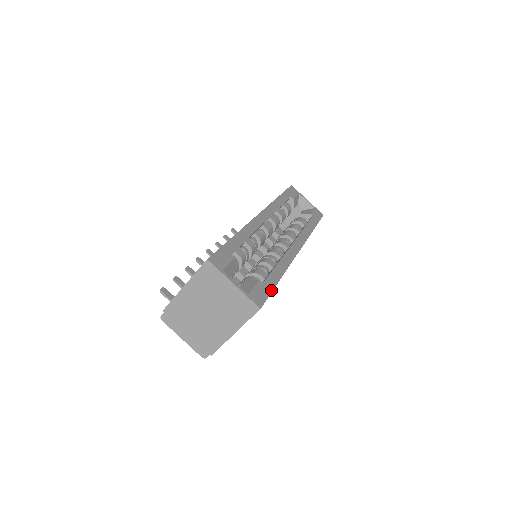
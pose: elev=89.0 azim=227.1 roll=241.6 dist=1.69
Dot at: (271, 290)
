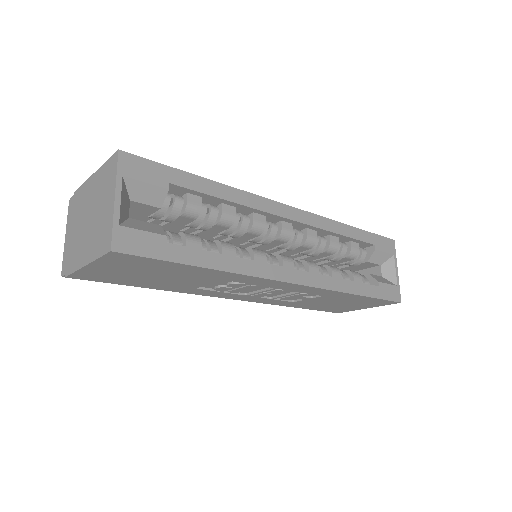
Dot at: (167, 258)
